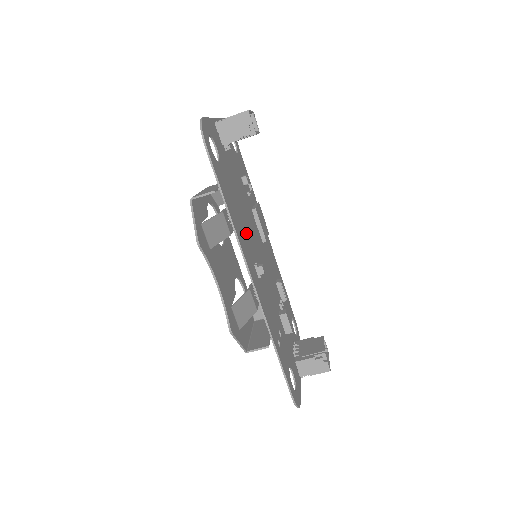
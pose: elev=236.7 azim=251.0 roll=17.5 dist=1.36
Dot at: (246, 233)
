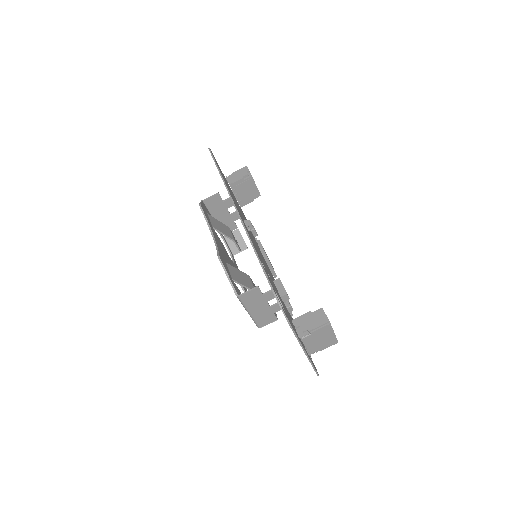
Dot at: occluded
